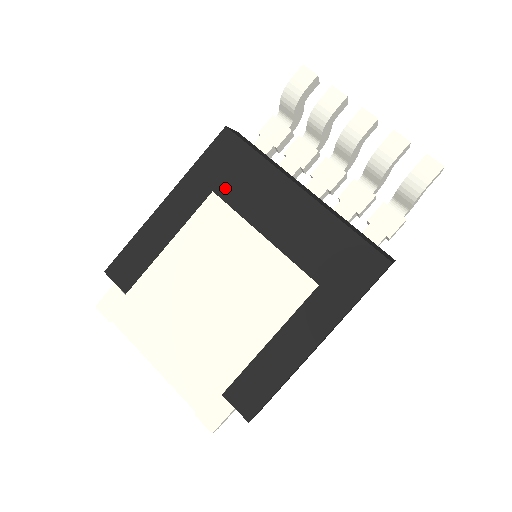
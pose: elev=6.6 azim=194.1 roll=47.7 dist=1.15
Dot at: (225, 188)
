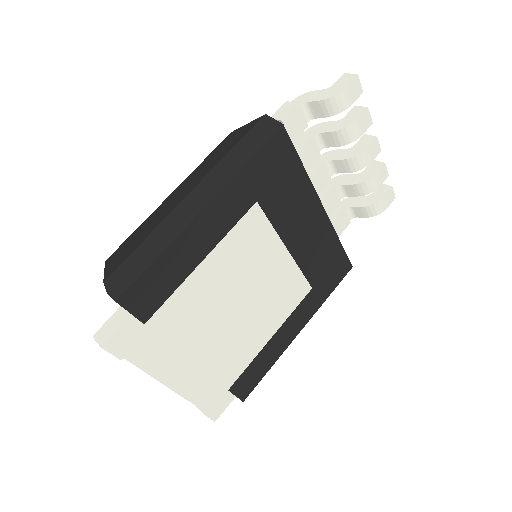
Dot at: (268, 199)
